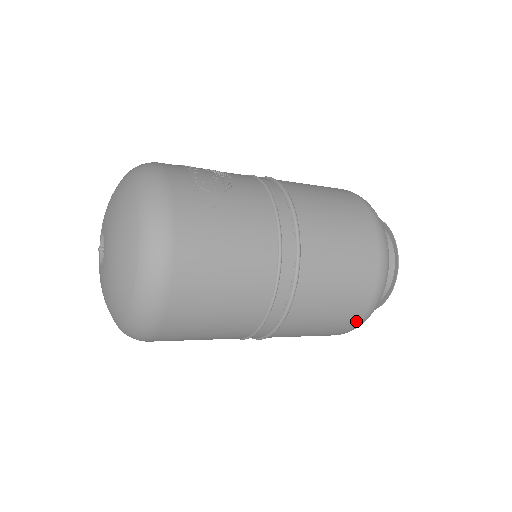
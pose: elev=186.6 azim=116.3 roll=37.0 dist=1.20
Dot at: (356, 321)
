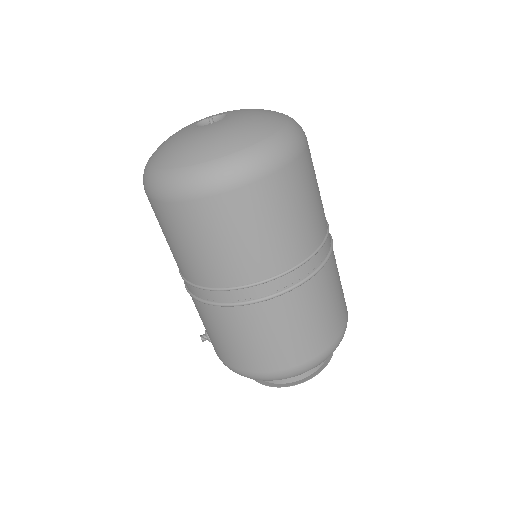
Dot at: occluded
